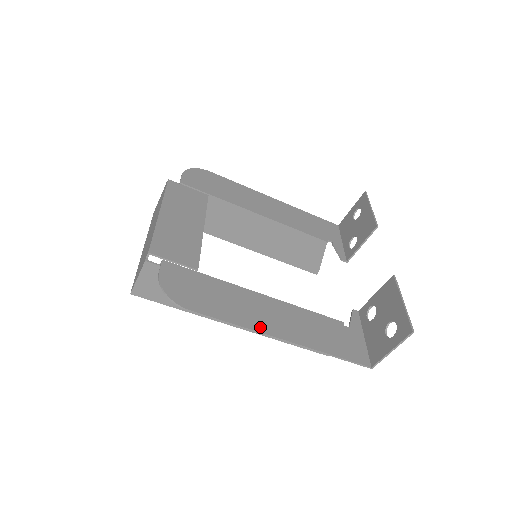
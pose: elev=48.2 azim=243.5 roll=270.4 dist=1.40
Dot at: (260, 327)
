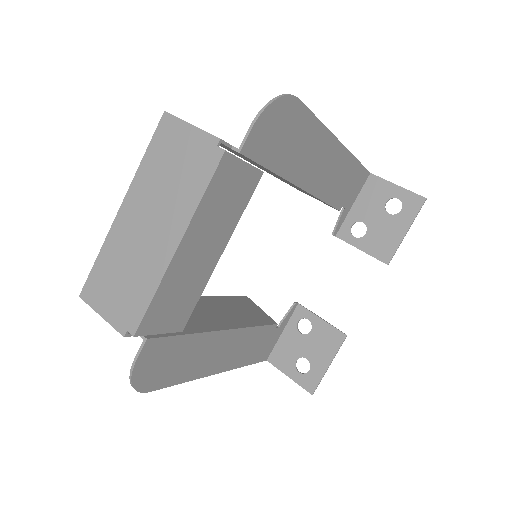
Dot at: (206, 372)
